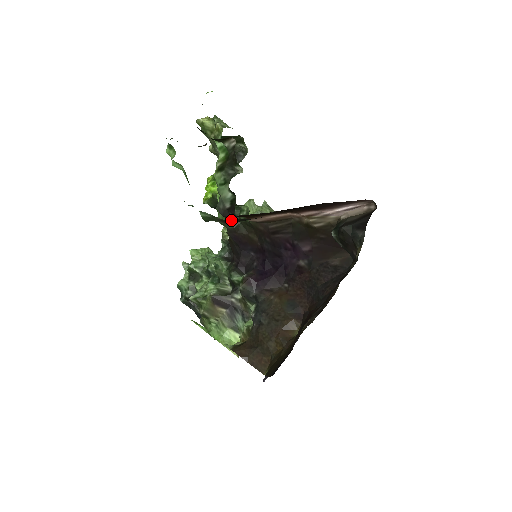
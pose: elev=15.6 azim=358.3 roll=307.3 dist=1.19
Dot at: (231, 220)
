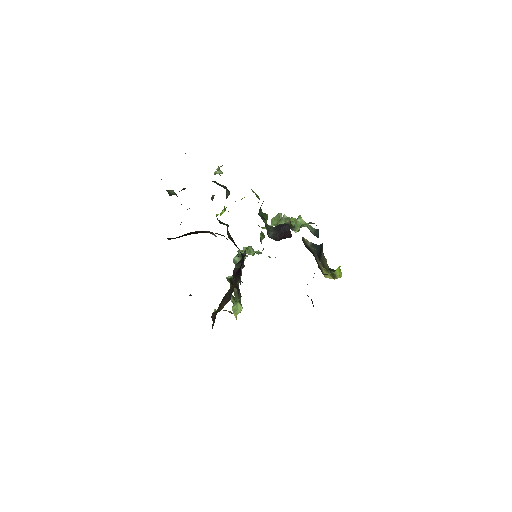
Dot at: (227, 232)
